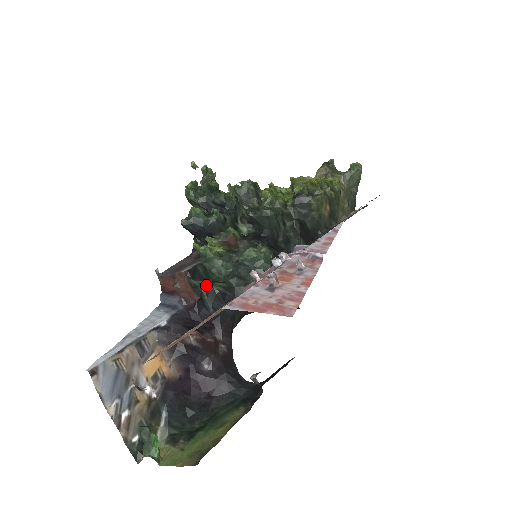
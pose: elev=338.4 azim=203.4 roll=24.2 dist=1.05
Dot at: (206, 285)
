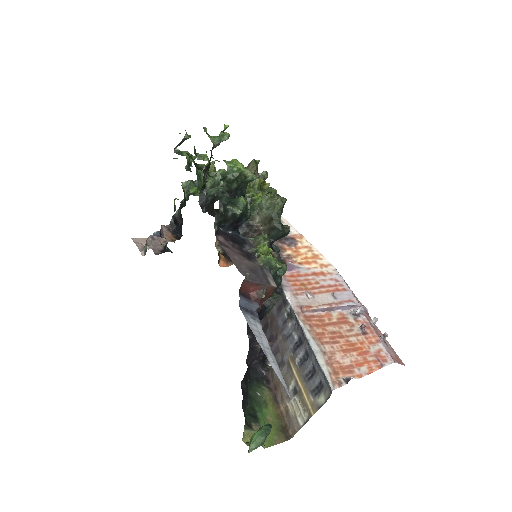
Dot at: occluded
